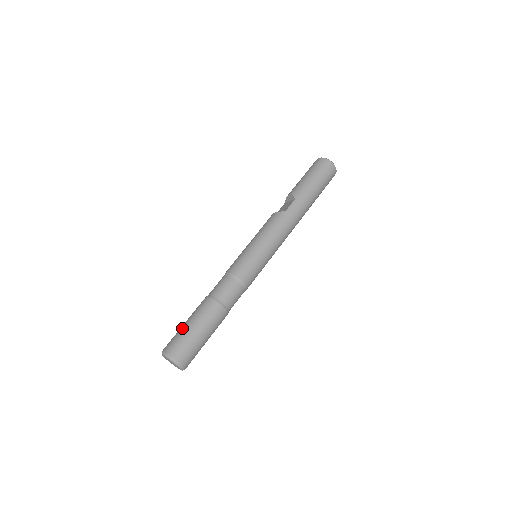
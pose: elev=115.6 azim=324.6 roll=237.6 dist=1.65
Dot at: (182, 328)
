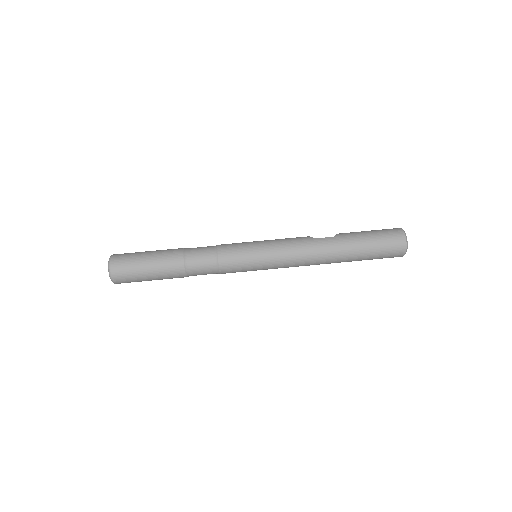
Dot at: occluded
